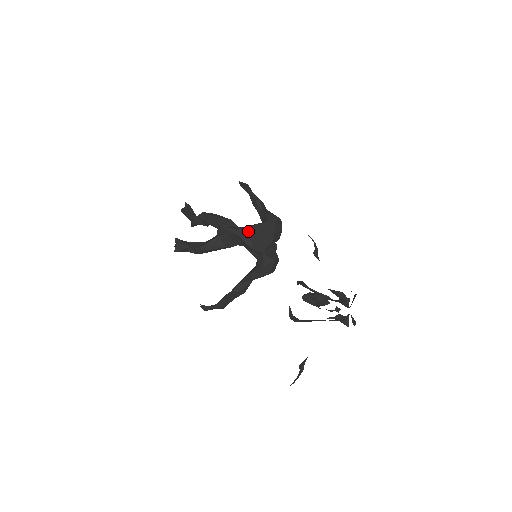
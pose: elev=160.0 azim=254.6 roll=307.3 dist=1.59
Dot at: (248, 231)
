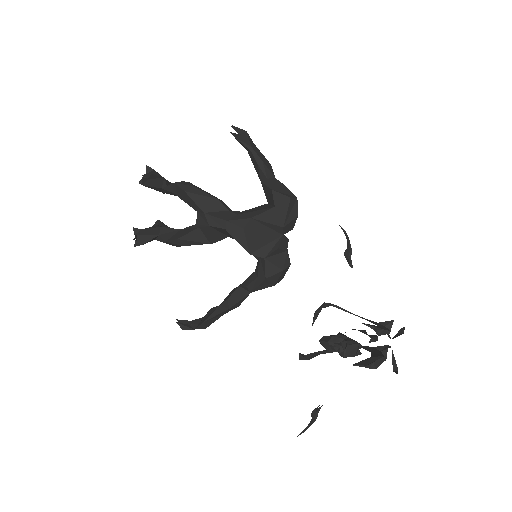
Dot at: (242, 225)
